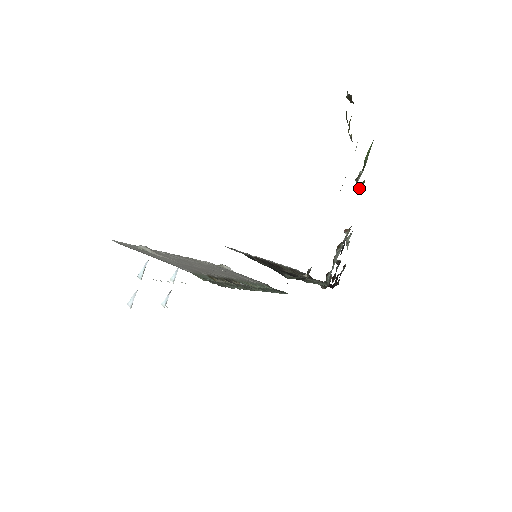
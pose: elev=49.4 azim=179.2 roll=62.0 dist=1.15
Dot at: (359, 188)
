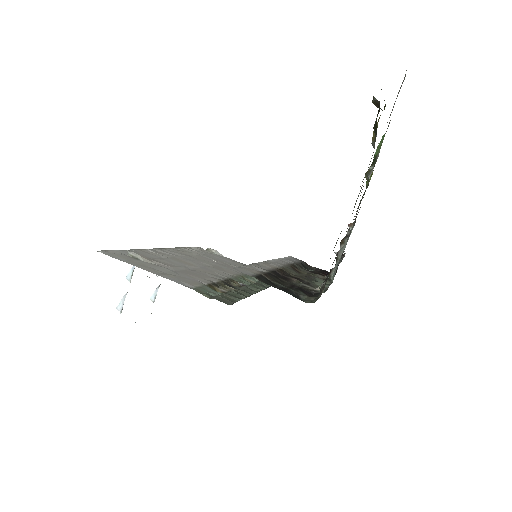
Dot at: (366, 181)
